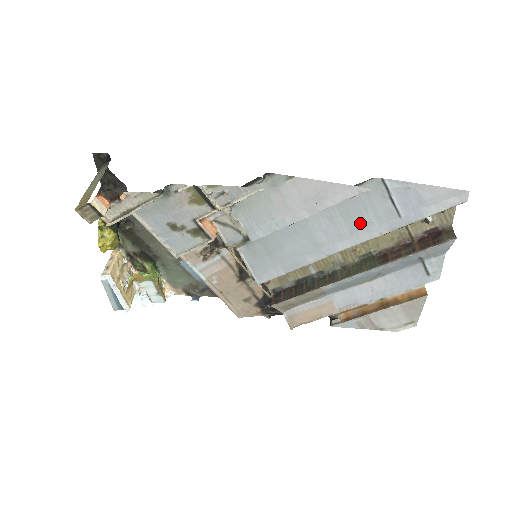
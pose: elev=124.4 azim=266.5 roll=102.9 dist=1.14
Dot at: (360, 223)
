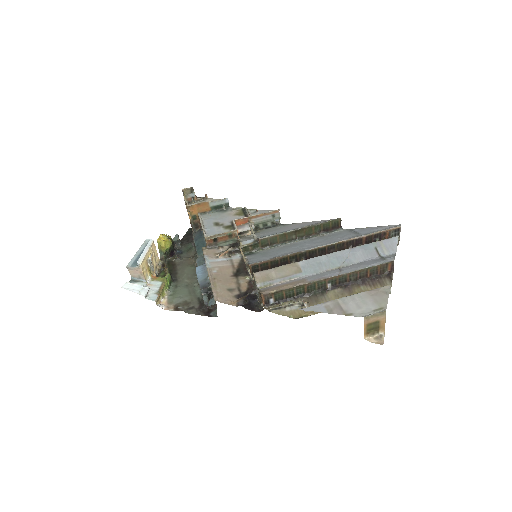
Dot at: (334, 239)
